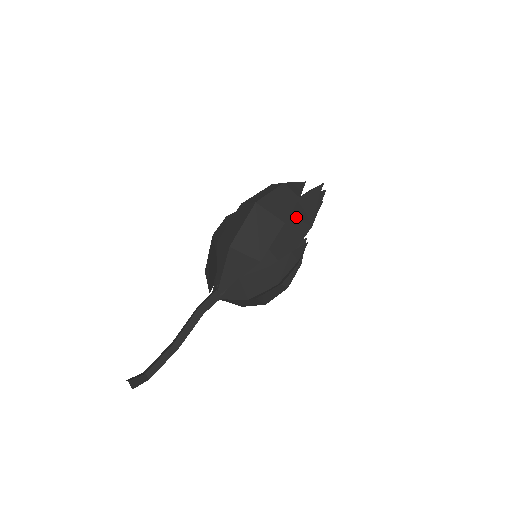
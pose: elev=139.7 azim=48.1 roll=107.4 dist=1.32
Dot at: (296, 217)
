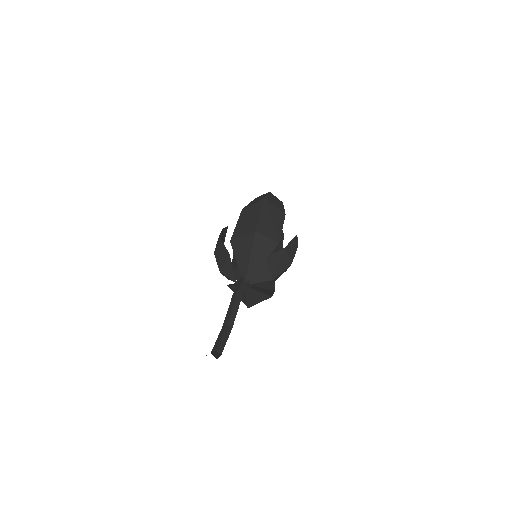
Dot at: occluded
